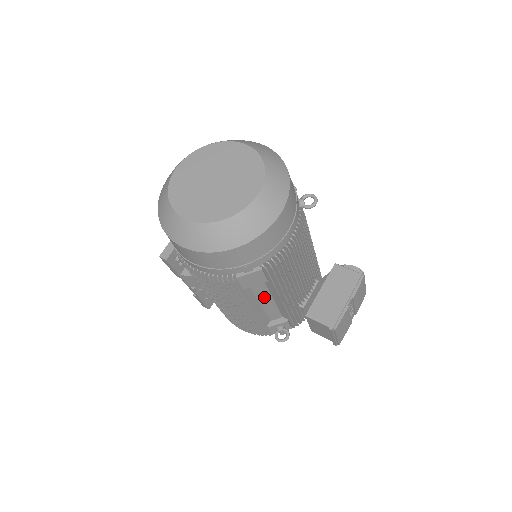
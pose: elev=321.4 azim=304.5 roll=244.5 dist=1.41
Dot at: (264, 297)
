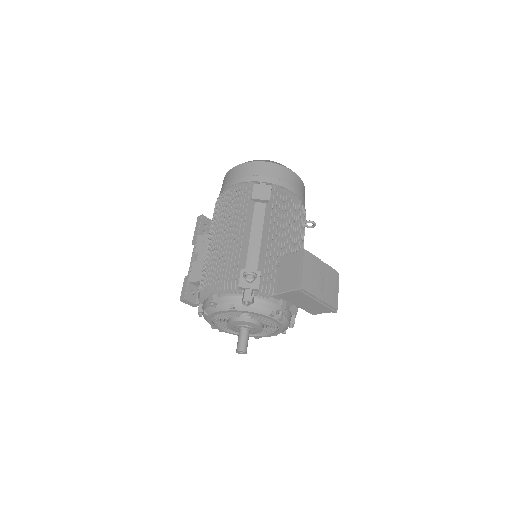
Dot at: (257, 229)
